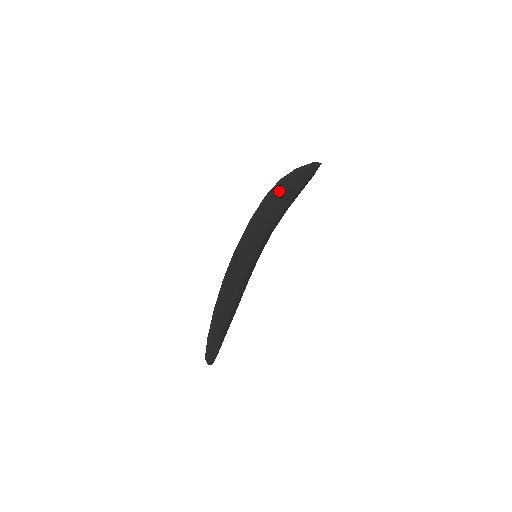
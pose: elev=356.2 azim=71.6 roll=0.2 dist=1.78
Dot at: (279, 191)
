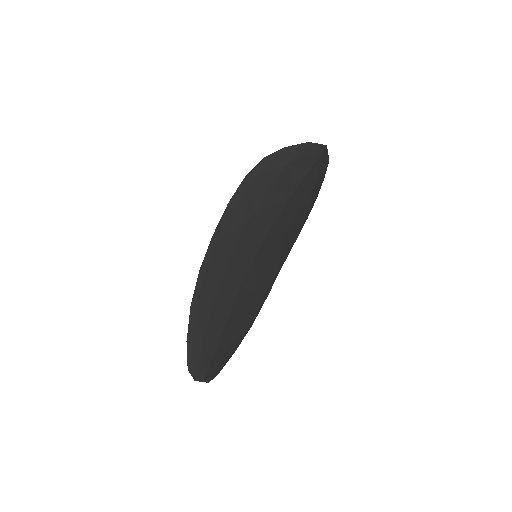
Dot at: (266, 173)
